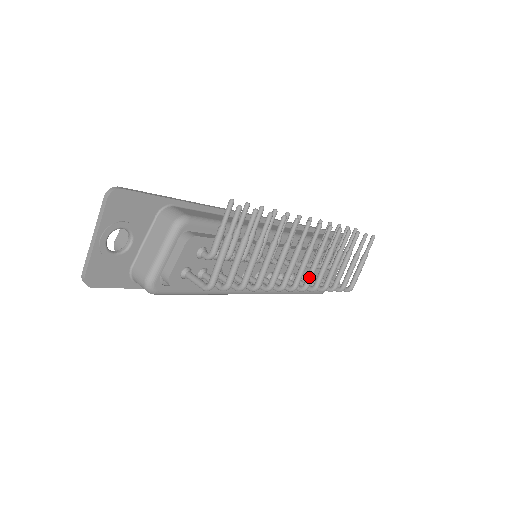
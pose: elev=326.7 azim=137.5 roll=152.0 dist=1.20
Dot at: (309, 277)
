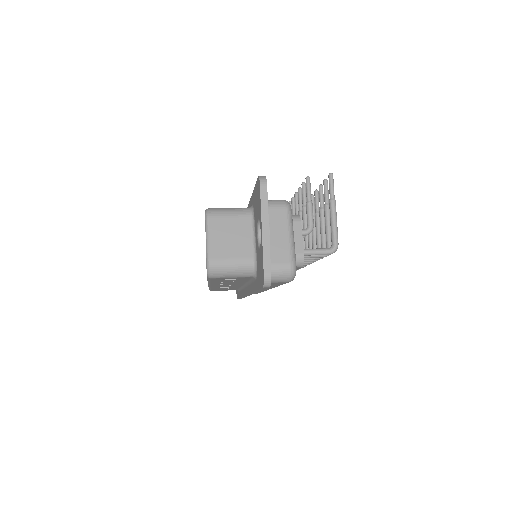
Dot at: occluded
